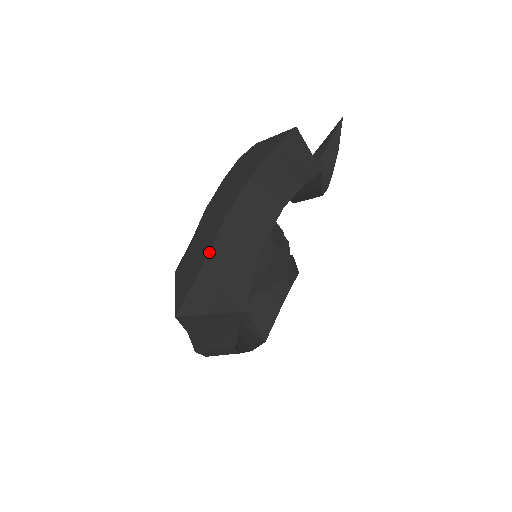
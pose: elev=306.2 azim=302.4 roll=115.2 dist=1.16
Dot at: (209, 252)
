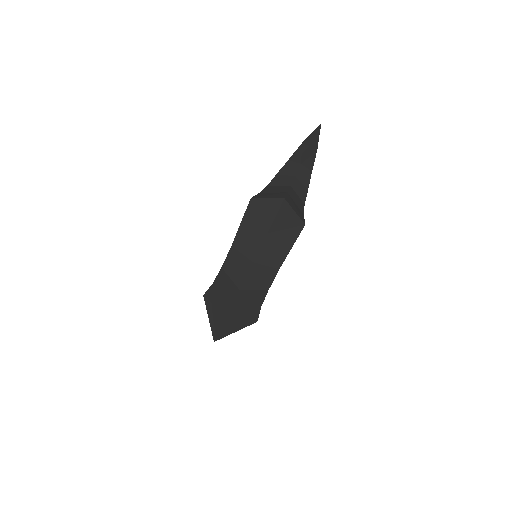
Dot at: (231, 308)
